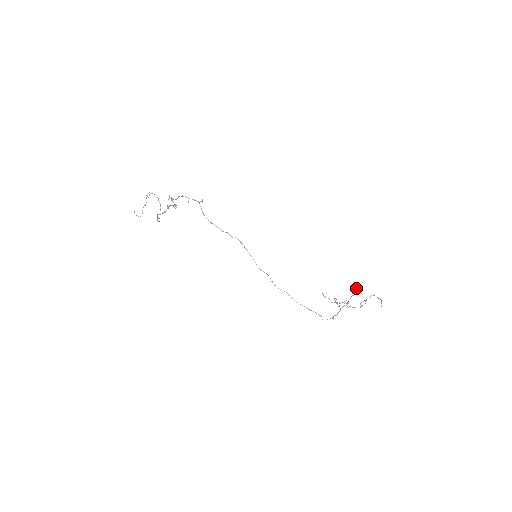
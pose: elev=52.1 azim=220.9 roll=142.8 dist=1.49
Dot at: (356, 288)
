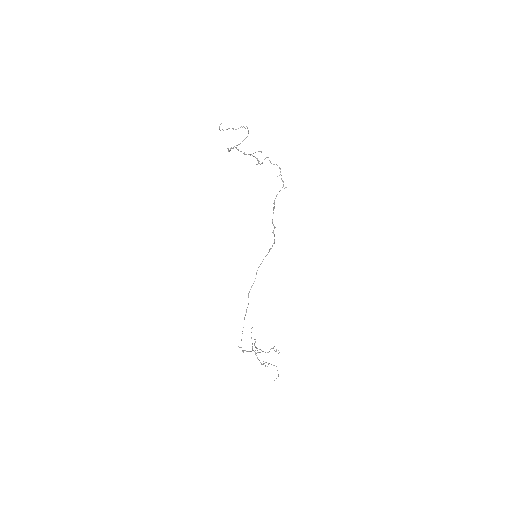
Dot at: (276, 351)
